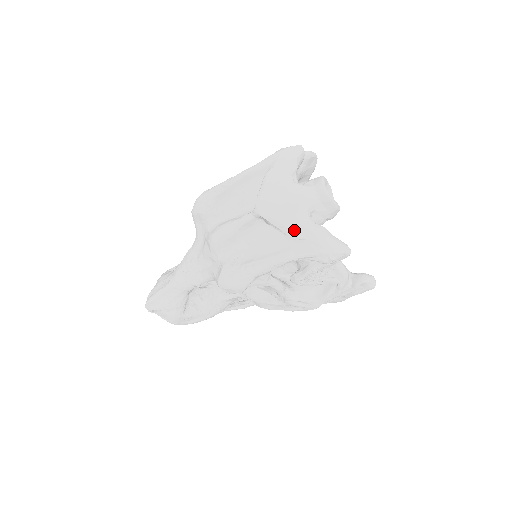
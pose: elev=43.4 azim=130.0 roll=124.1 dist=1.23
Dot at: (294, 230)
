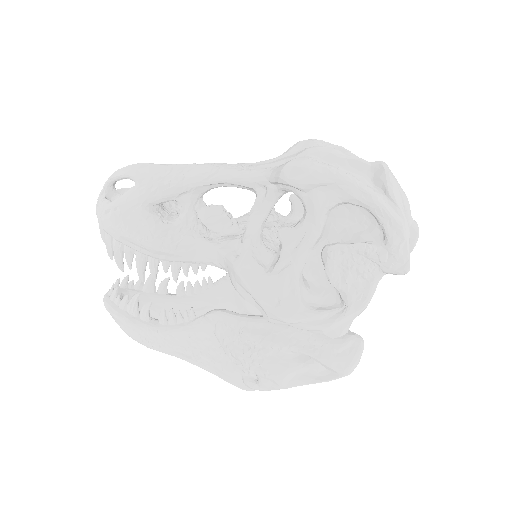
Dot at: (397, 196)
